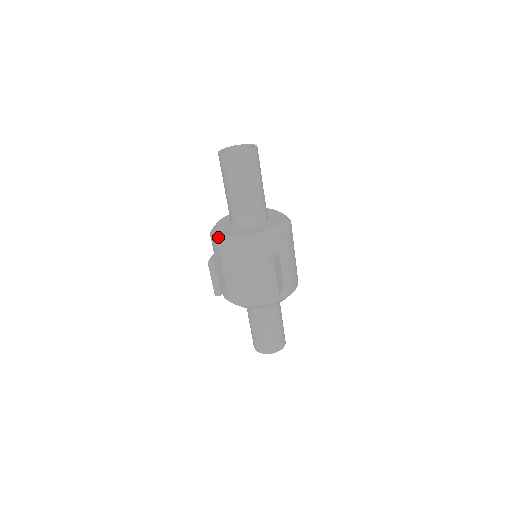
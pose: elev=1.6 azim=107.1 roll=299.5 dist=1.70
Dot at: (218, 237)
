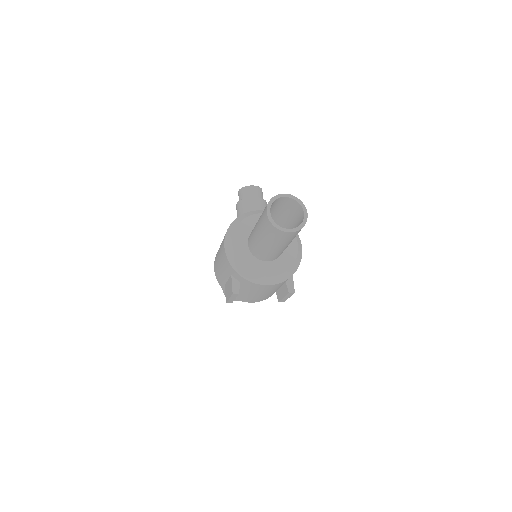
Dot at: (244, 273)
